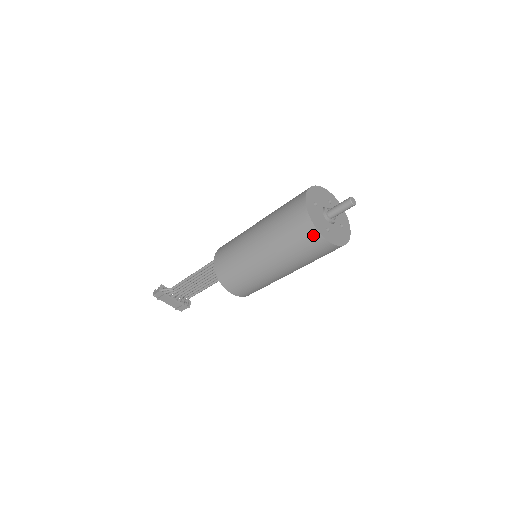
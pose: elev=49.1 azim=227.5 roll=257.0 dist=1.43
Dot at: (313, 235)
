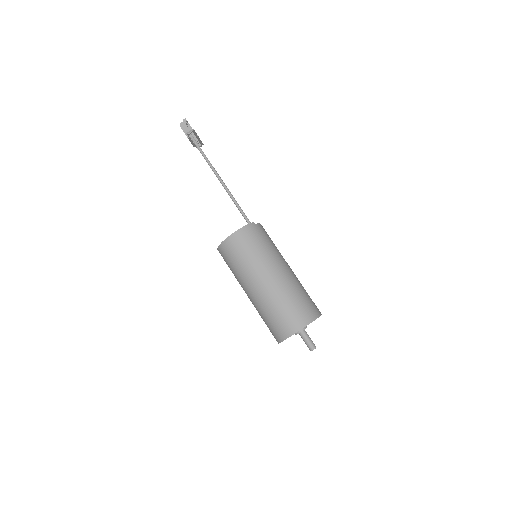
Dot at: (276, 338)
